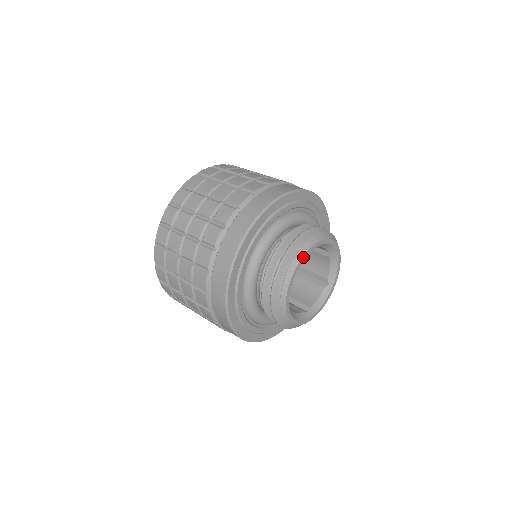
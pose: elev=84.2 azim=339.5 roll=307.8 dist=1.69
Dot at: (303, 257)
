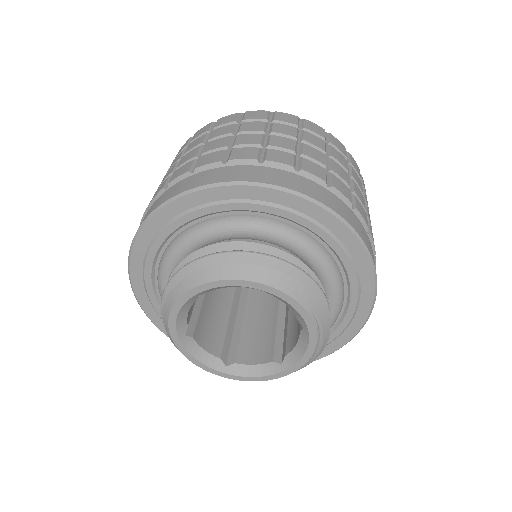
Dot at: (171, 315)
